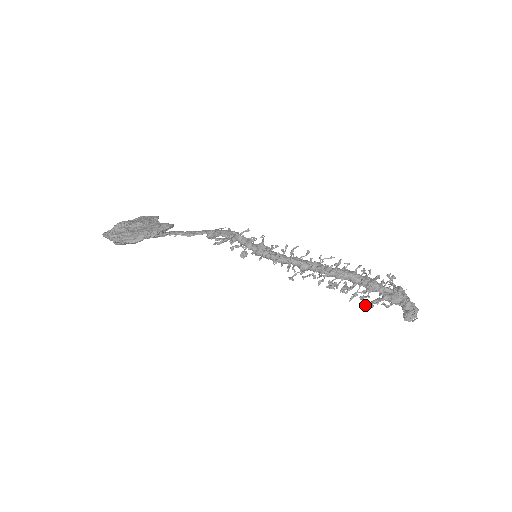
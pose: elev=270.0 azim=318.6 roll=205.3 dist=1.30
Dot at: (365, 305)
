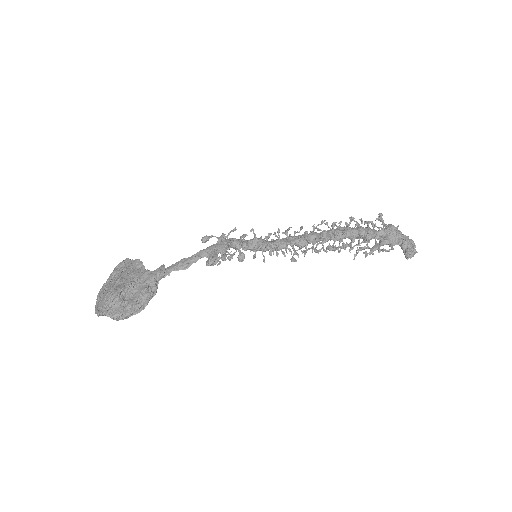
Dot at: occluded
